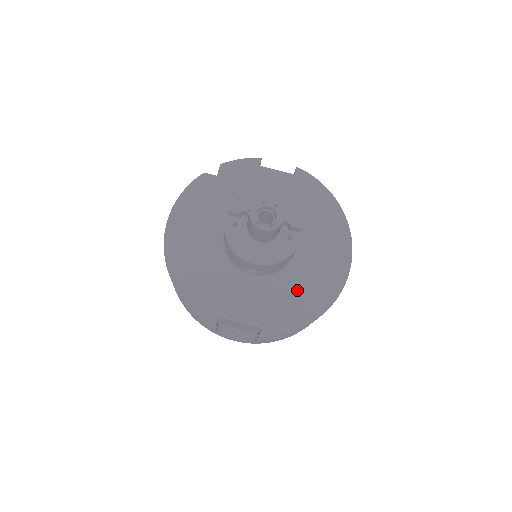
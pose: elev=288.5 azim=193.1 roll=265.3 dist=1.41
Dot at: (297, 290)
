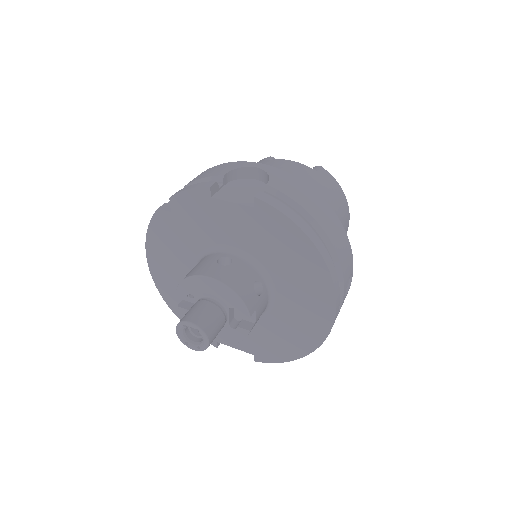
Dot at: (280, 331)
